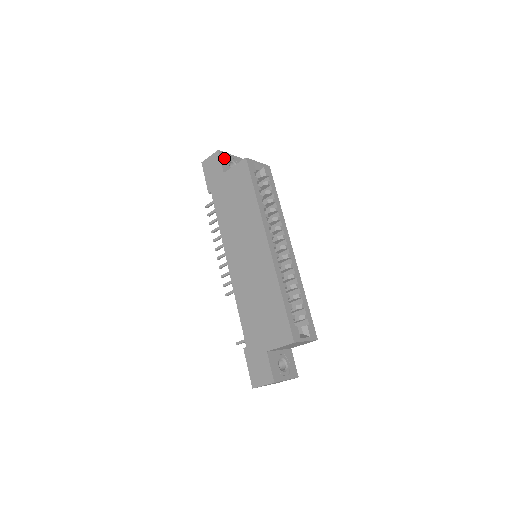
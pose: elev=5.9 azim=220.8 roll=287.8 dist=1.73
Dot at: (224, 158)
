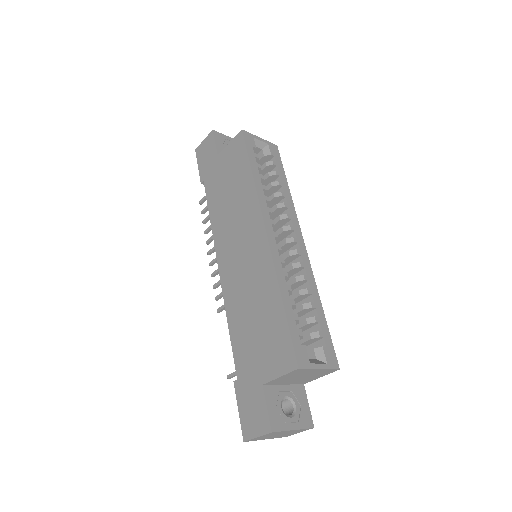
Dot at: (220, 140)
